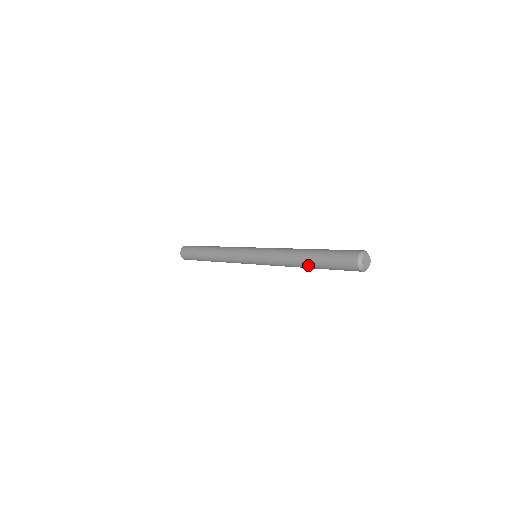
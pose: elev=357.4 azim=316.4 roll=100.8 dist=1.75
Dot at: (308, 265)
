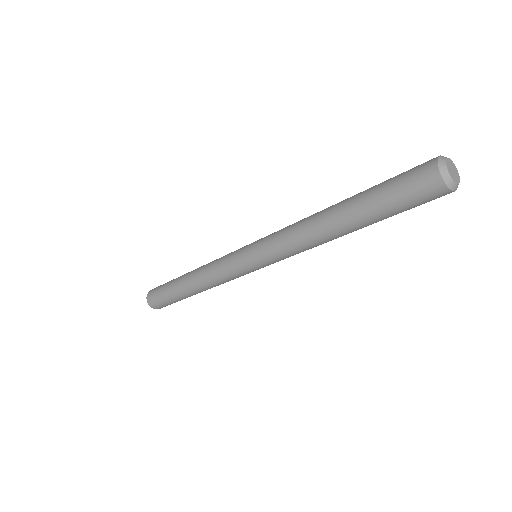
Dot at: (342, 216)
